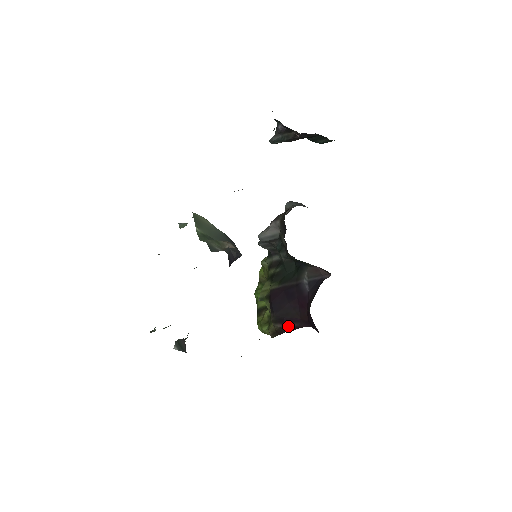
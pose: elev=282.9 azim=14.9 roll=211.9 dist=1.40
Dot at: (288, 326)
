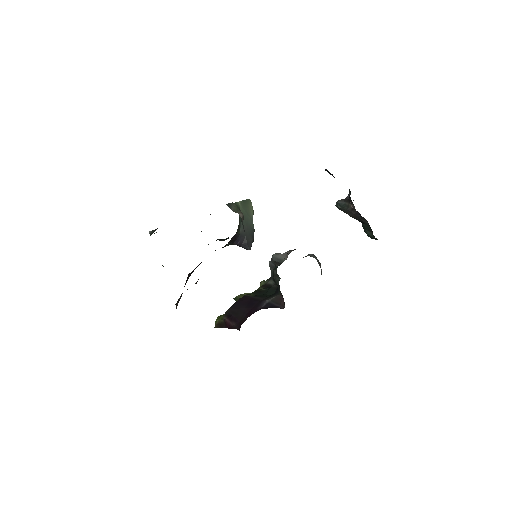
Dot at: (229, 322)
